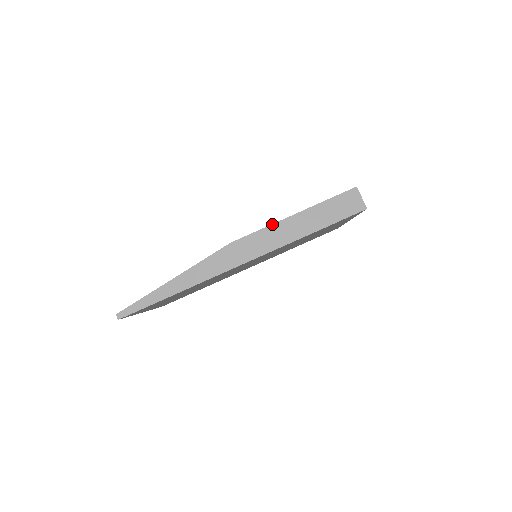
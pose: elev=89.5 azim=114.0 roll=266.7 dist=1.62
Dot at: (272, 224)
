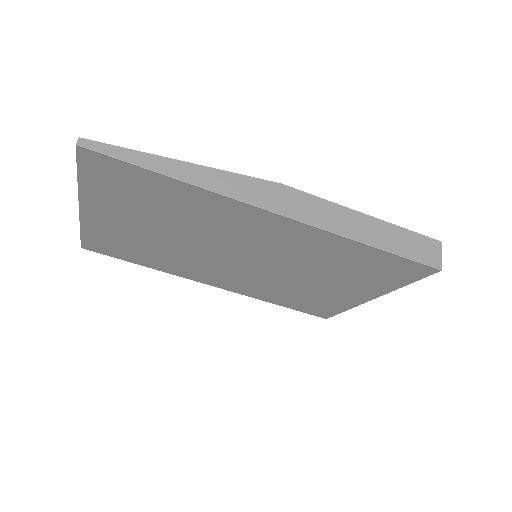
Dot at: (338, 204)
